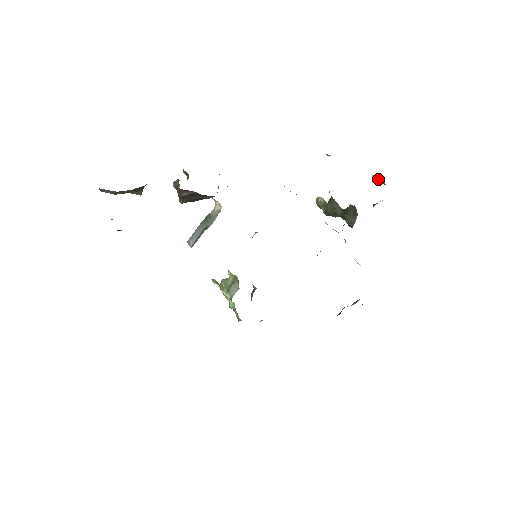
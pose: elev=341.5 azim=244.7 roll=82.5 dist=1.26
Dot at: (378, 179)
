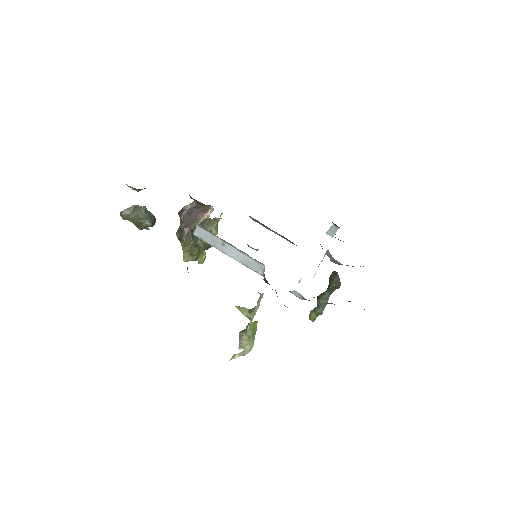
Dot at: (330, 230)
